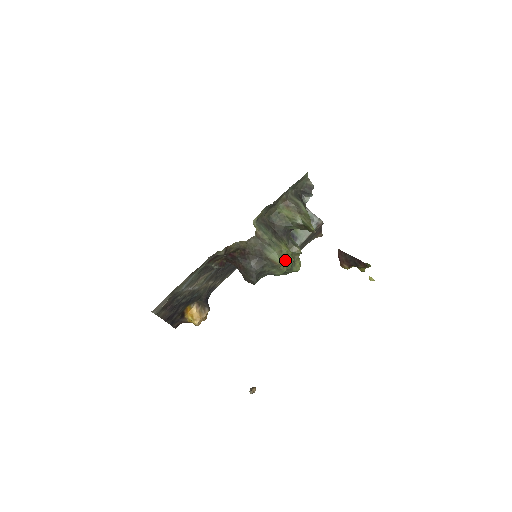
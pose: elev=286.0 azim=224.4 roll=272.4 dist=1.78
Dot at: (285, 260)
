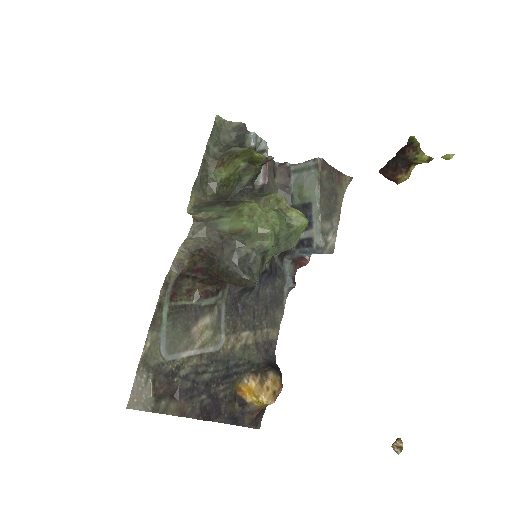
Dot at: (253, 217)
